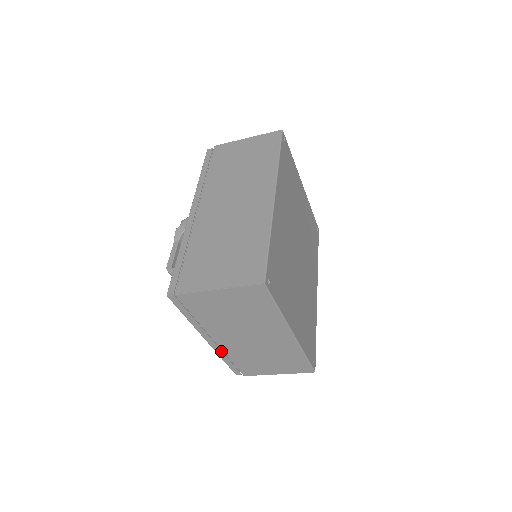
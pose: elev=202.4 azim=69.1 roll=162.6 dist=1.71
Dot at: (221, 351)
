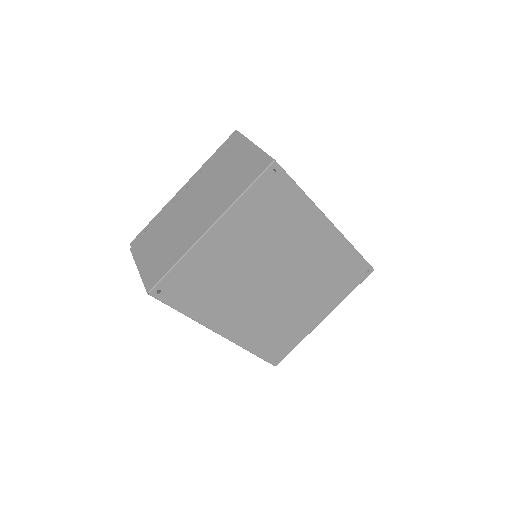
Dot at: occluded
